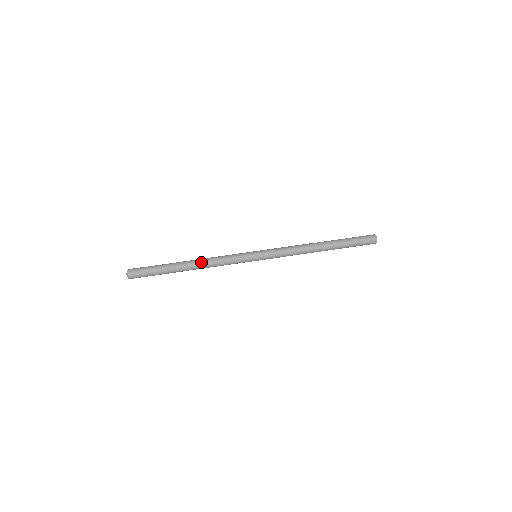
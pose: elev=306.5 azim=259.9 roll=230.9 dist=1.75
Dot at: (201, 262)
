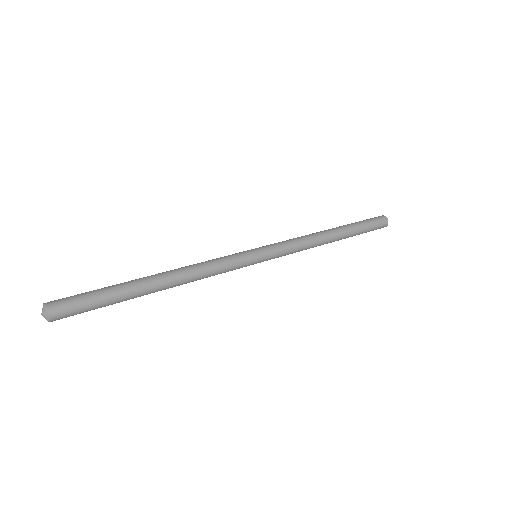
Dot at: (181, 275)
